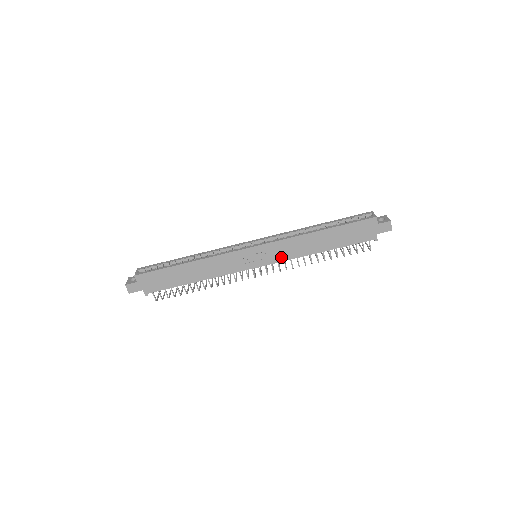
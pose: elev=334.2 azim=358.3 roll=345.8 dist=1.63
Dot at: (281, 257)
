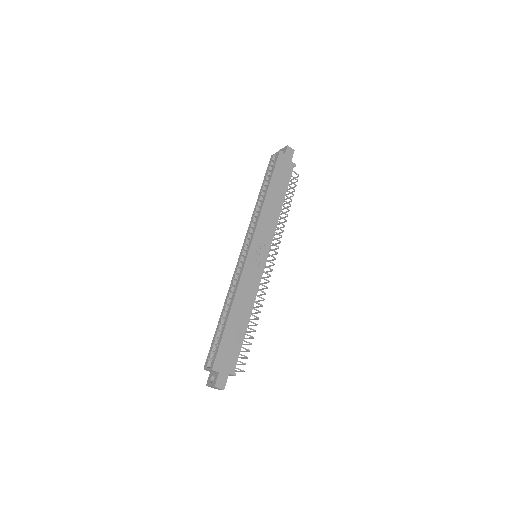
Dot at: (269, 235)
